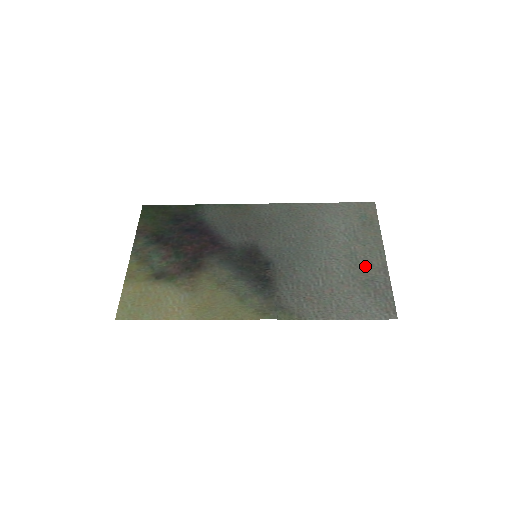
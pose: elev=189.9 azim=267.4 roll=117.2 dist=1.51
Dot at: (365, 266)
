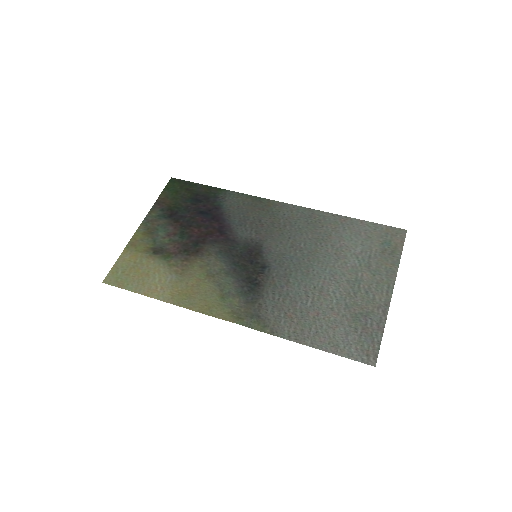
Dot at: (365, 298)
